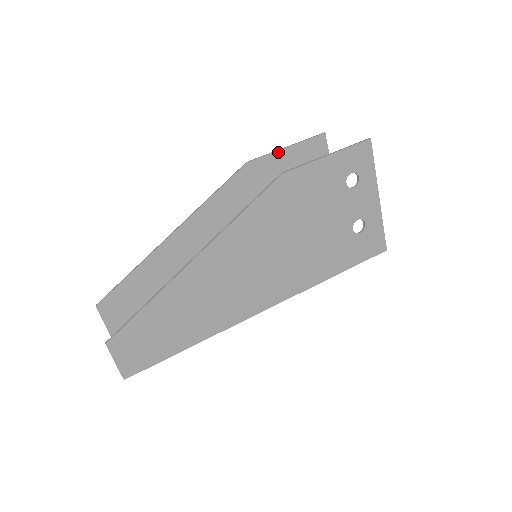
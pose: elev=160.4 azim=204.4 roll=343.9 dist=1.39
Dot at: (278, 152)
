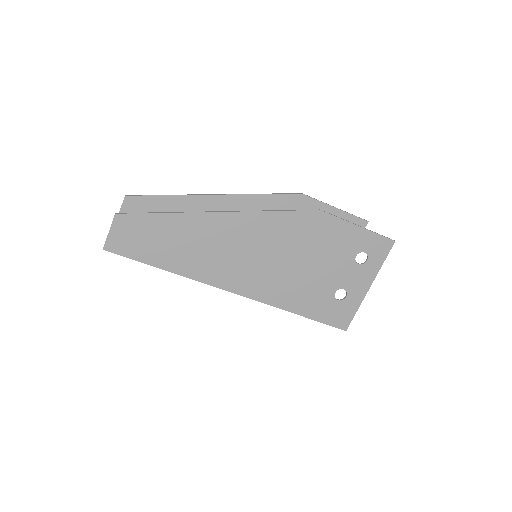
Dot at: (328, 205)
